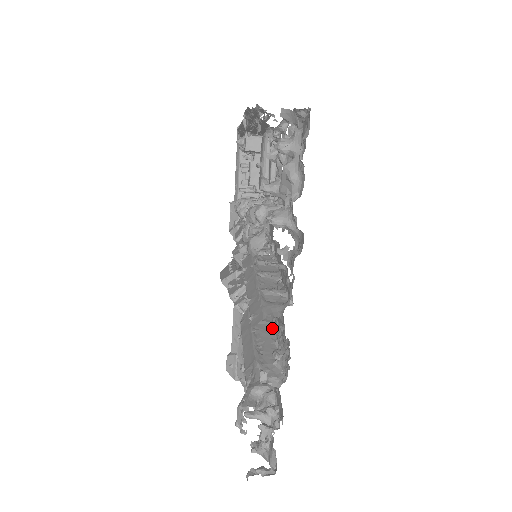
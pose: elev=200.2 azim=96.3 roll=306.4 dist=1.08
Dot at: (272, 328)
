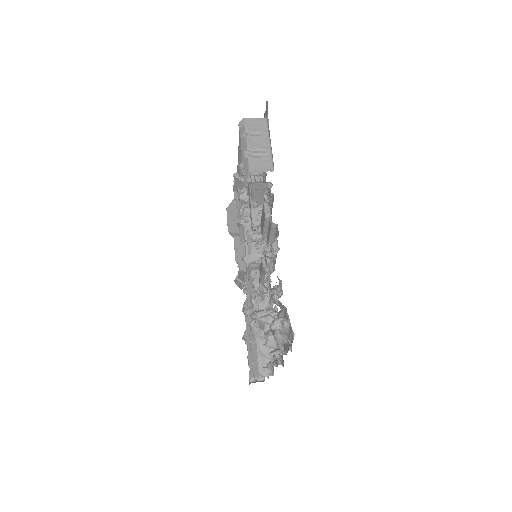
Dot at: occluded
